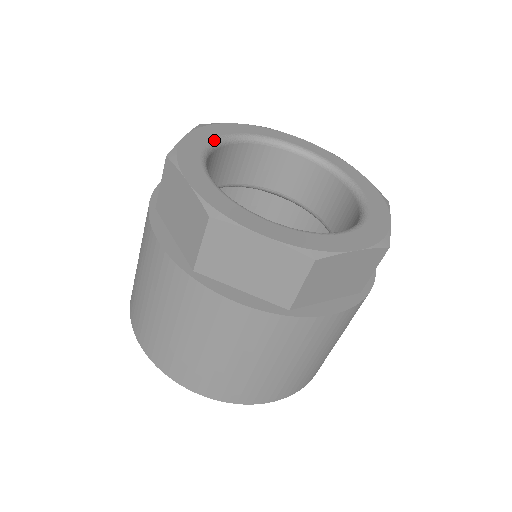
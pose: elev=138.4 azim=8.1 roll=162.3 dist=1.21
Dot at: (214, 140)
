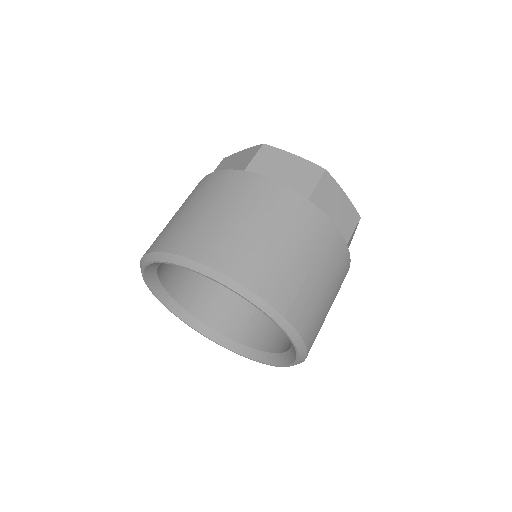
Dot at: occluded
